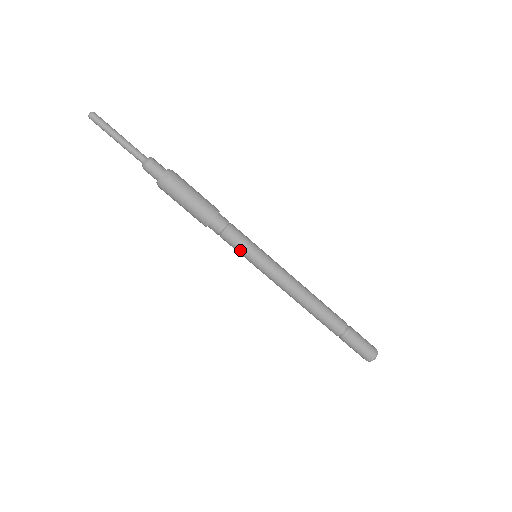
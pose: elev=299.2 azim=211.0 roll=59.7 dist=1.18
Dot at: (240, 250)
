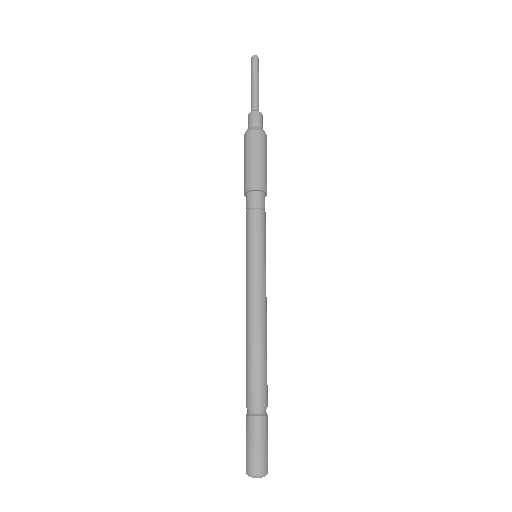
Dot at: (247, 235)
